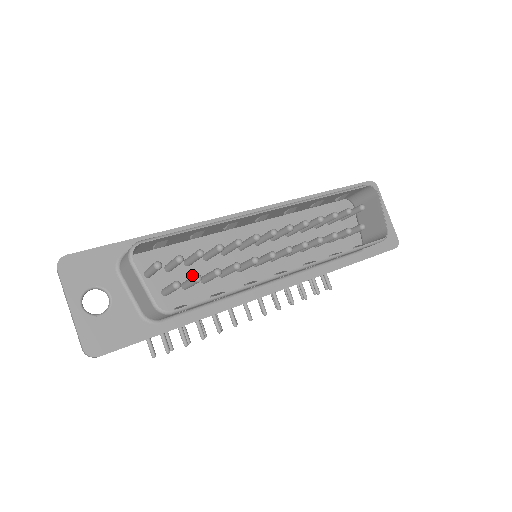
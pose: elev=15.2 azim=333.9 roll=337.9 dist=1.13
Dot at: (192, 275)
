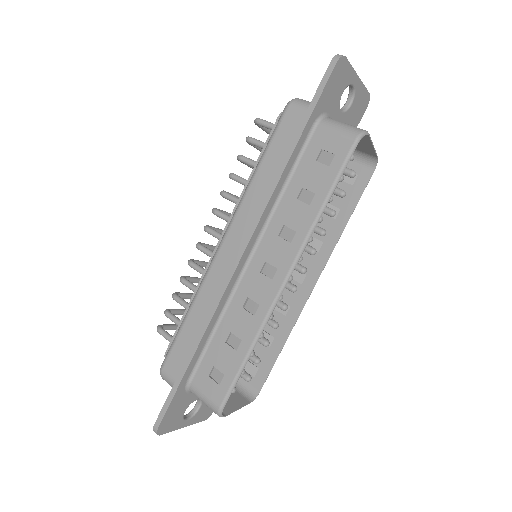
Dot at: occluded
